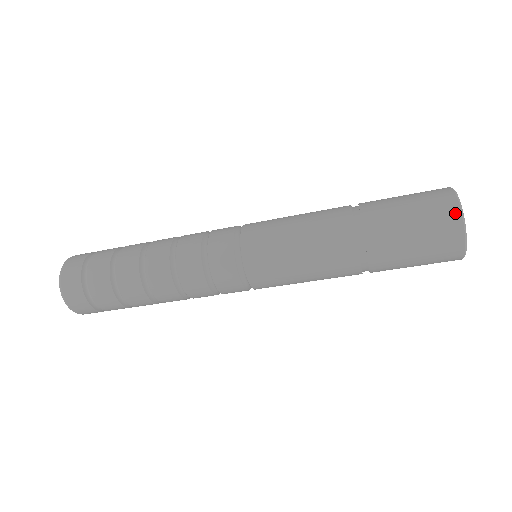
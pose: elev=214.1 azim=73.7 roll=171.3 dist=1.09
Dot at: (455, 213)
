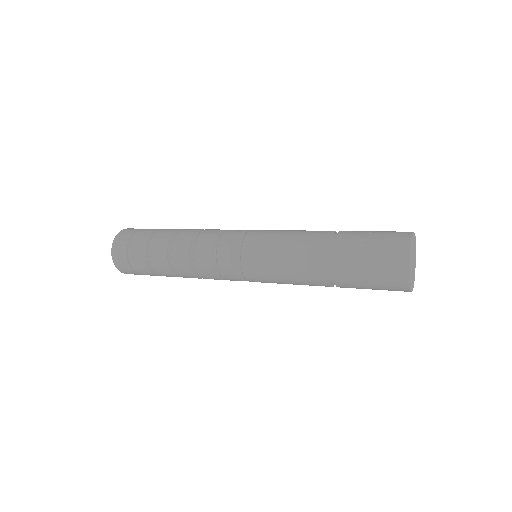
Dot at: (405, 290)
